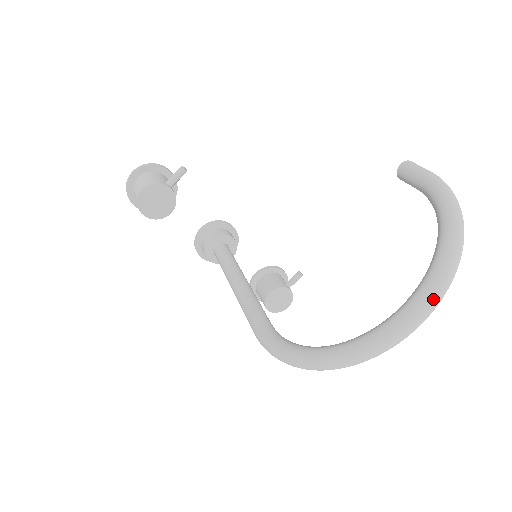
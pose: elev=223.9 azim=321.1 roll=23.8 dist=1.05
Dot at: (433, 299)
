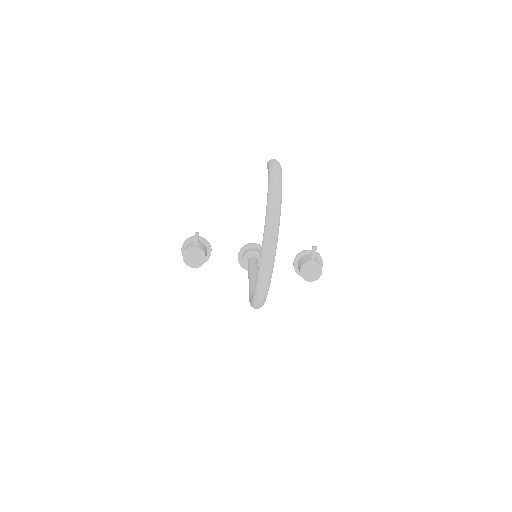
Dot at: (267, 239)
